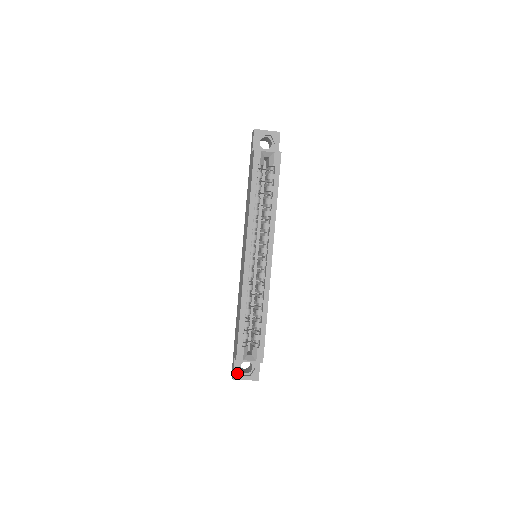
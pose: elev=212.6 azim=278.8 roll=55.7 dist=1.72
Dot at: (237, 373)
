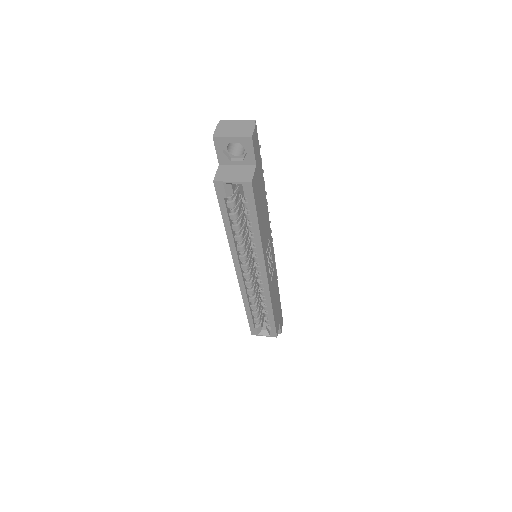
Dot at: occluded
